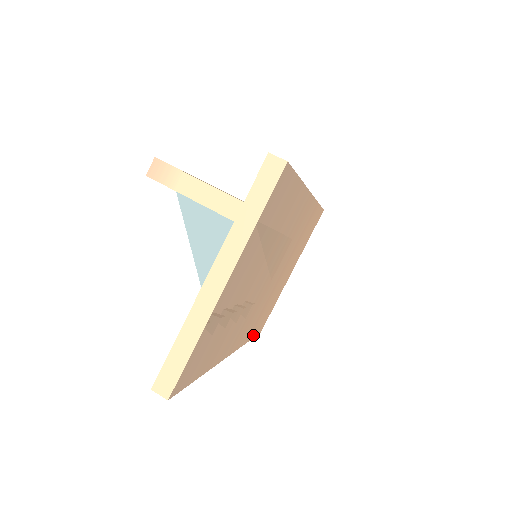
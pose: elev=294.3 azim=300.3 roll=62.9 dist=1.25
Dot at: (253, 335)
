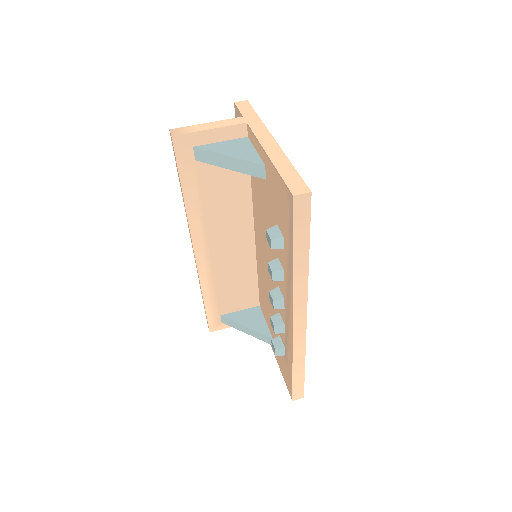
Dot at: occluded
